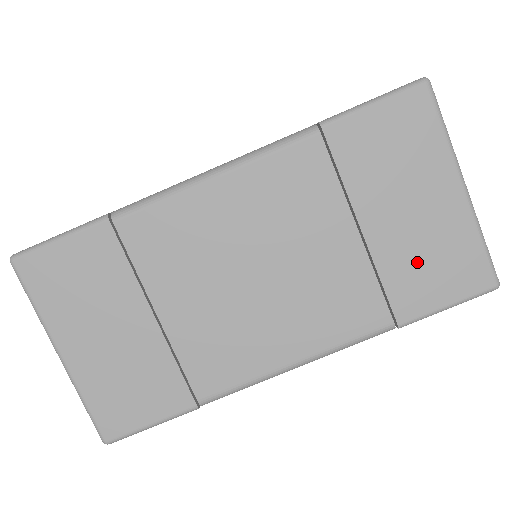
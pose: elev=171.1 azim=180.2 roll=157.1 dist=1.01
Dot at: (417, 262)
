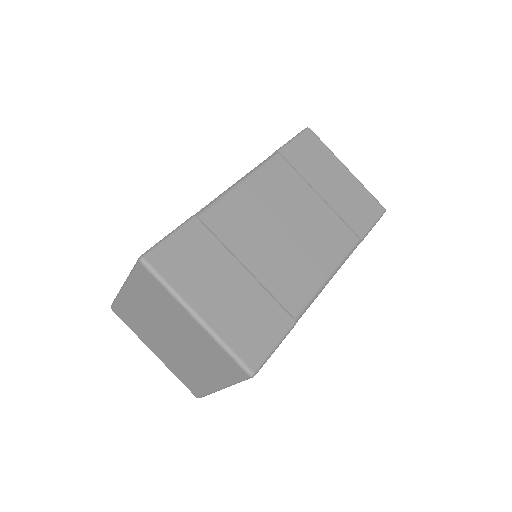
Dot at: (350, 206)
